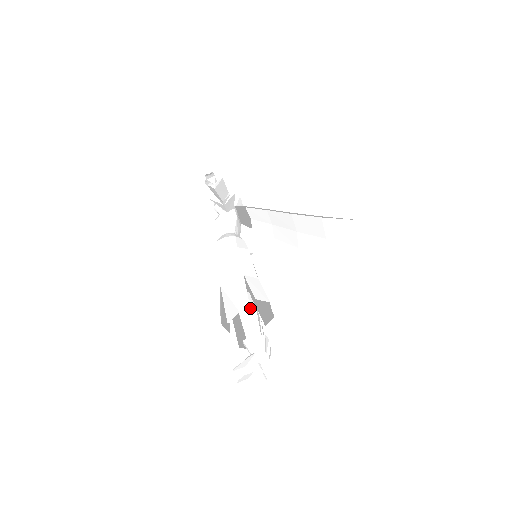
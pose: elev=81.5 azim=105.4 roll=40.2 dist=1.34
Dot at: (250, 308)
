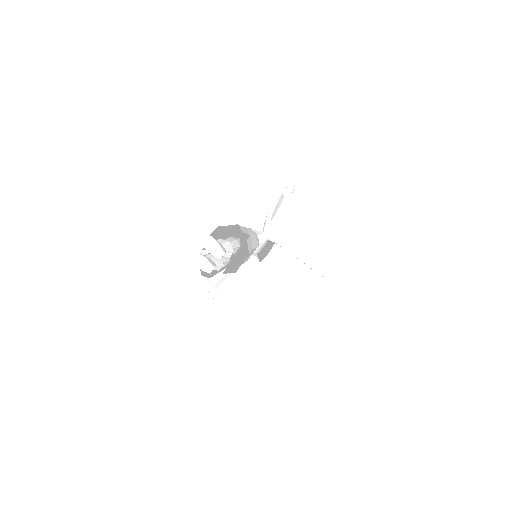
Dot at: (237, 242)
